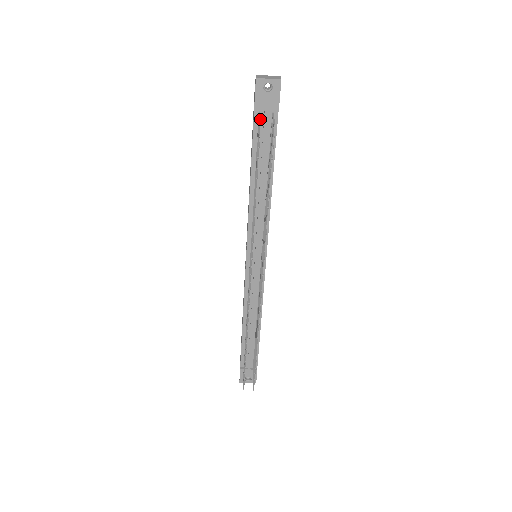
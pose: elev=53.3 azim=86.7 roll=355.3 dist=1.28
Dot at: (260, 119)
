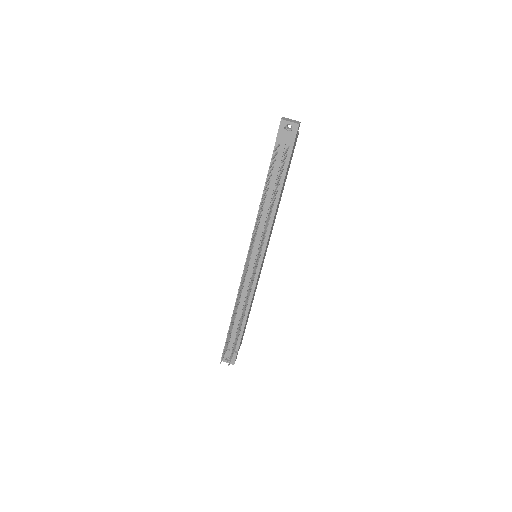
Dot at: (276, 149)
